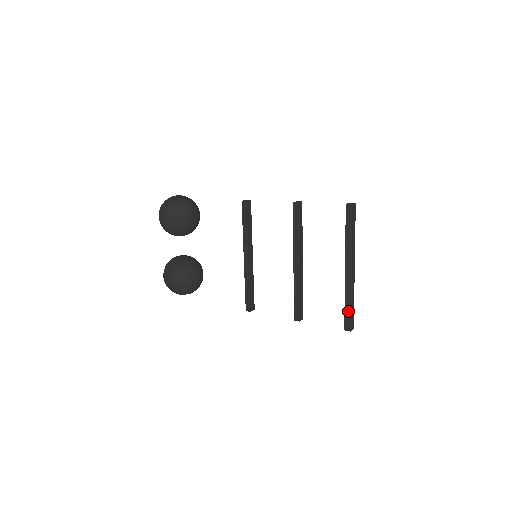
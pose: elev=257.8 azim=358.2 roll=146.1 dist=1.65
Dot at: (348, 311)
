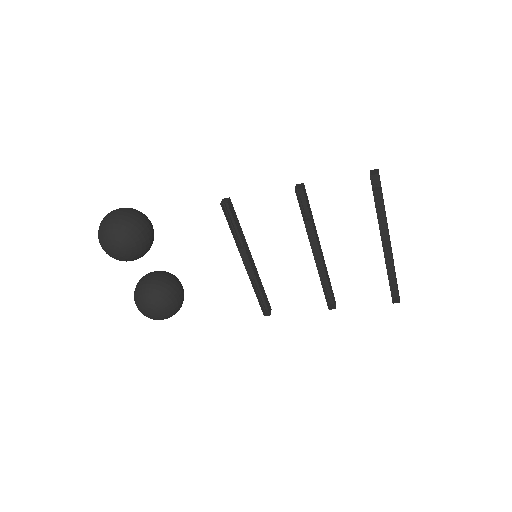
Dot at: (394, 285)
